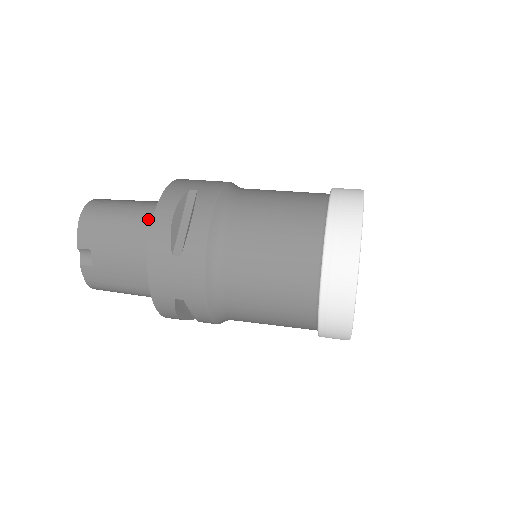
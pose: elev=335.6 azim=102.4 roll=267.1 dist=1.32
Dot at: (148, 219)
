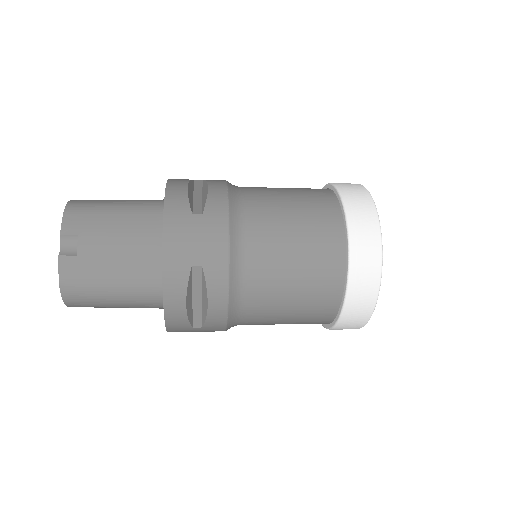
Dot at: (151, 203)
